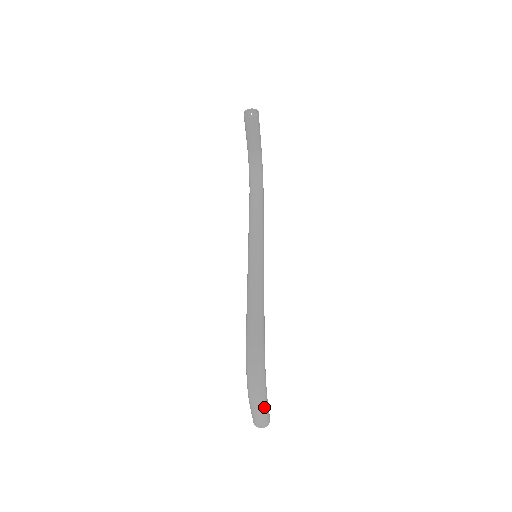
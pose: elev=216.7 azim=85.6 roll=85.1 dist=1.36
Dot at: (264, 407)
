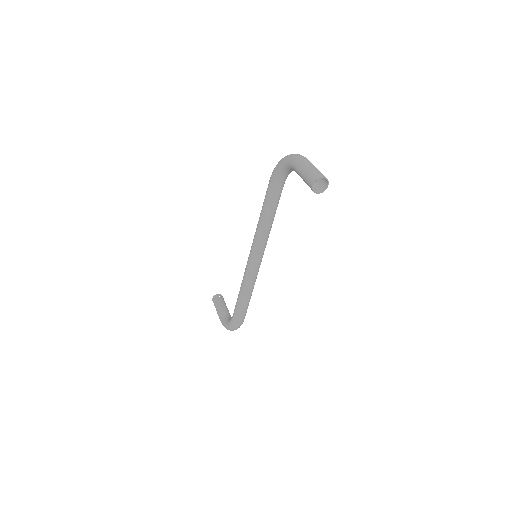
Dot at: occluded
